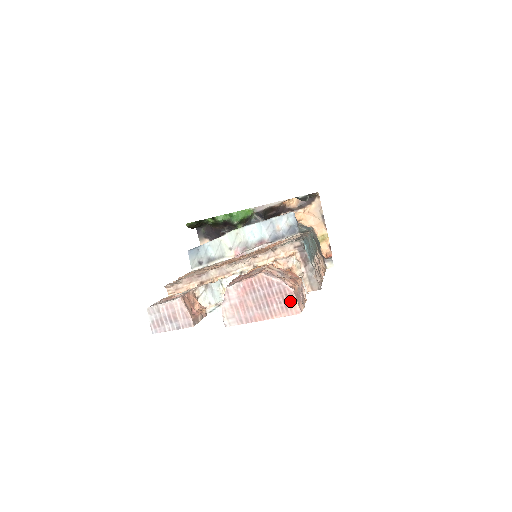
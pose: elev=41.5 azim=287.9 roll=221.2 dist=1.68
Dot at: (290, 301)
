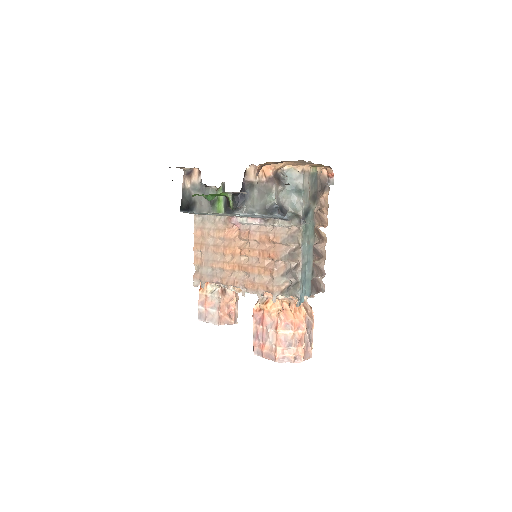
Dot at: occluded
